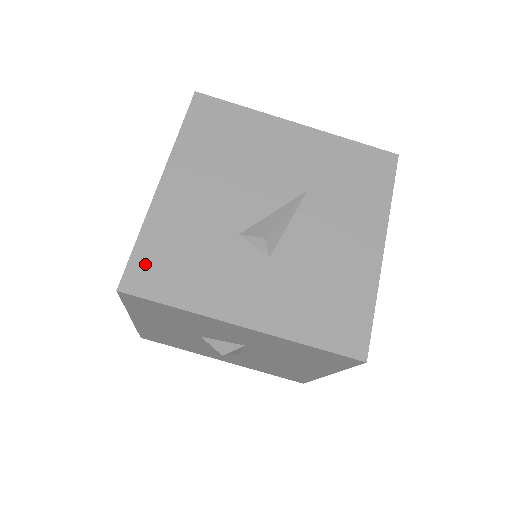
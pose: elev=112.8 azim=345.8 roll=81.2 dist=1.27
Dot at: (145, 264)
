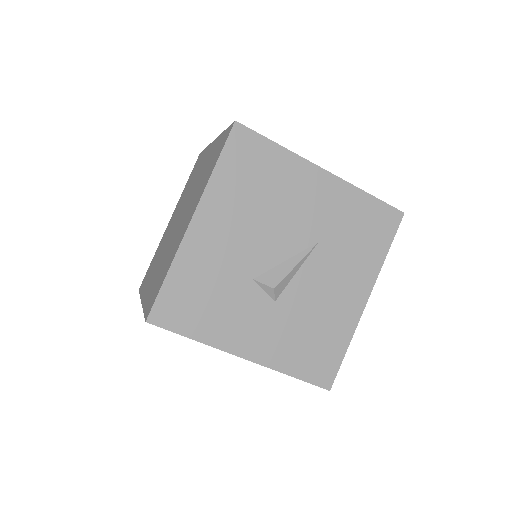
Dot at: (171, 300)
